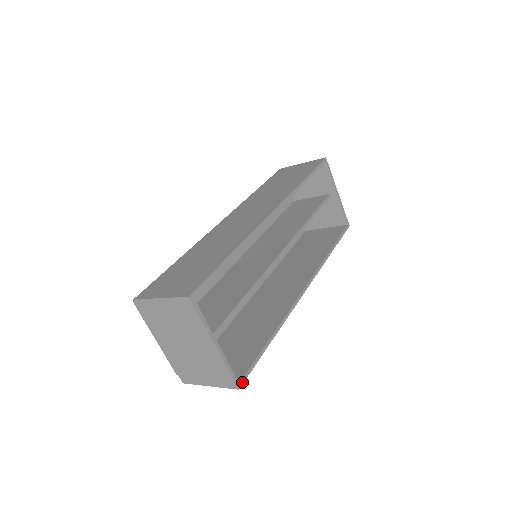
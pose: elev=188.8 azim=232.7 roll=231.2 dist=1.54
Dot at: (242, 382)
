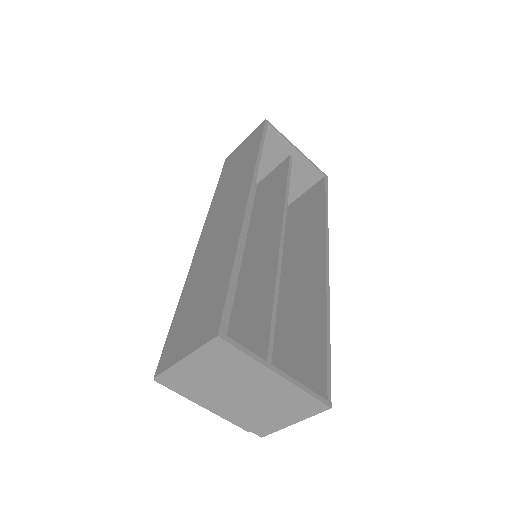
Dot at: (329, 398)
